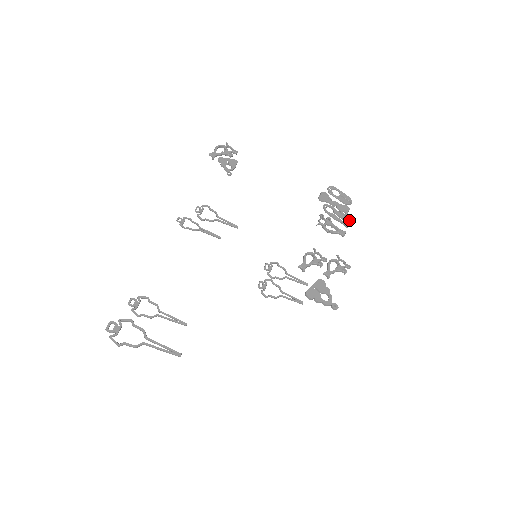
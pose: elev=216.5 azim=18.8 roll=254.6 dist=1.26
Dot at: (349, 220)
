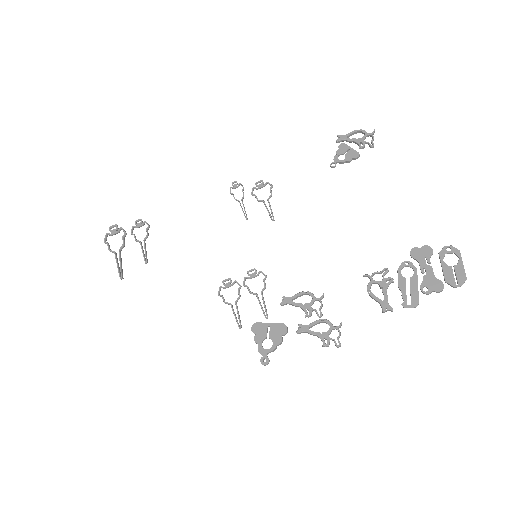
Dot at: (418, 301)
